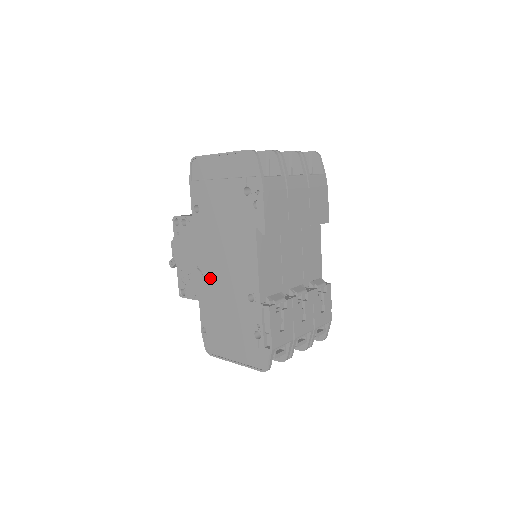
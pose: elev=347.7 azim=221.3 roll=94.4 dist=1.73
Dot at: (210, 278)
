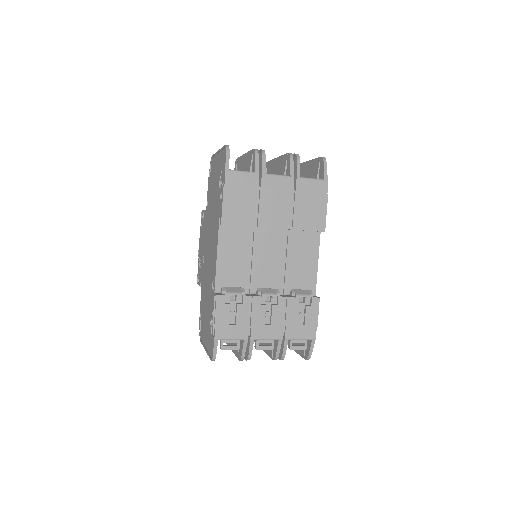
Dot at: (205, 266)
